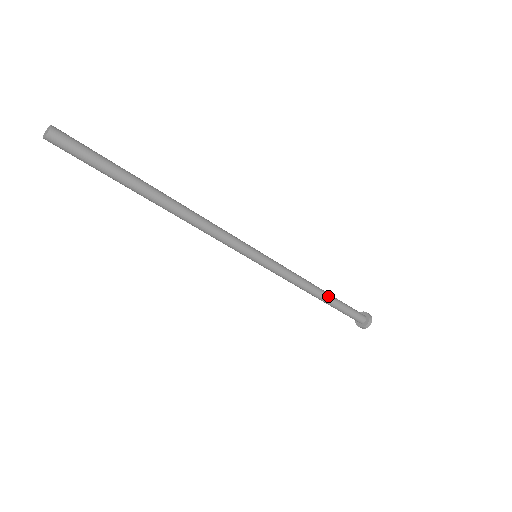
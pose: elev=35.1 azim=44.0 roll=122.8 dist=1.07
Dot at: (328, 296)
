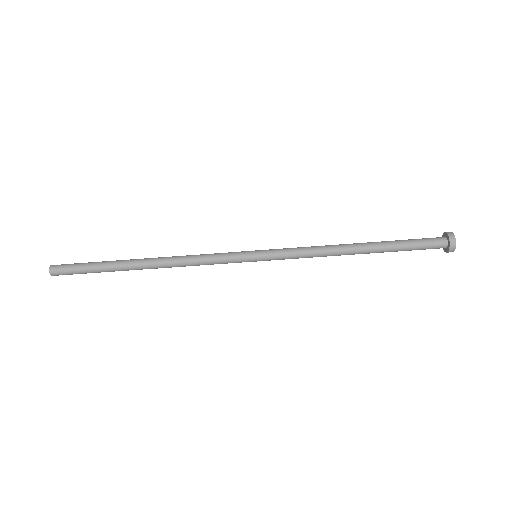
Dot at: (368, 246)
